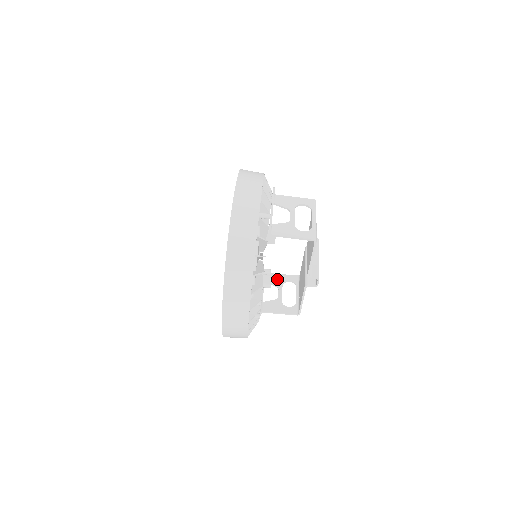
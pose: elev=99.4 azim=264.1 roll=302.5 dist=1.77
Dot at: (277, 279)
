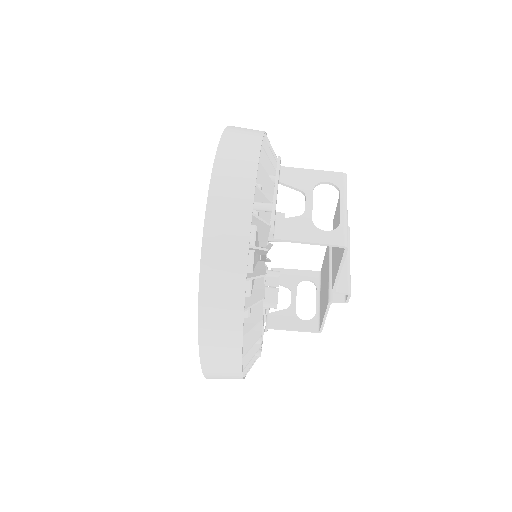
Dot at: (289, 277)
